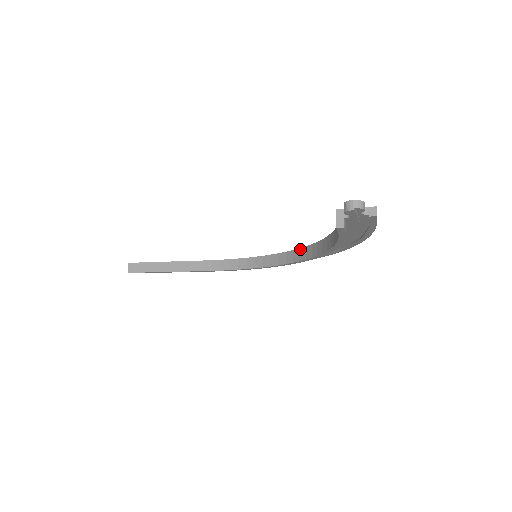
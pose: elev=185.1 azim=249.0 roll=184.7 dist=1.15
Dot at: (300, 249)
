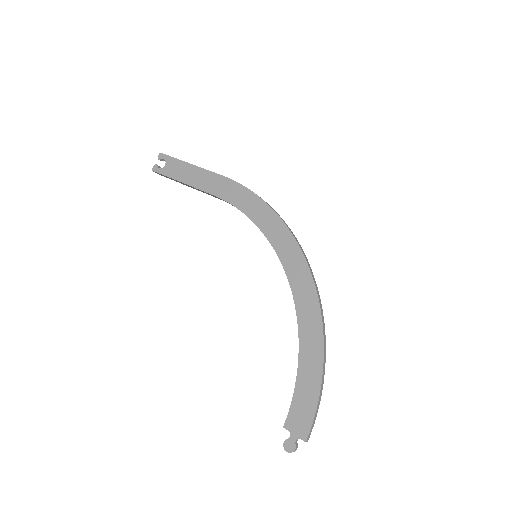
Dot at: occluded
